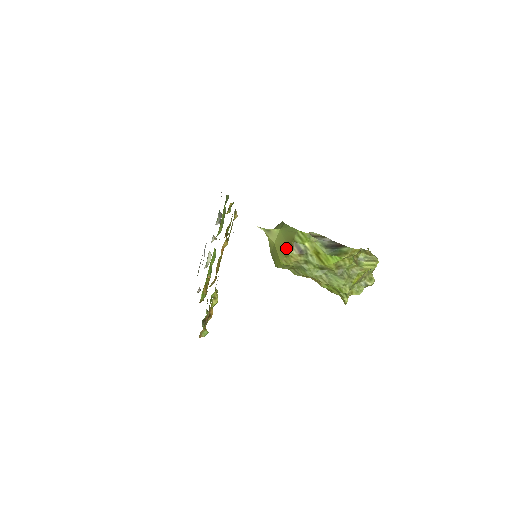
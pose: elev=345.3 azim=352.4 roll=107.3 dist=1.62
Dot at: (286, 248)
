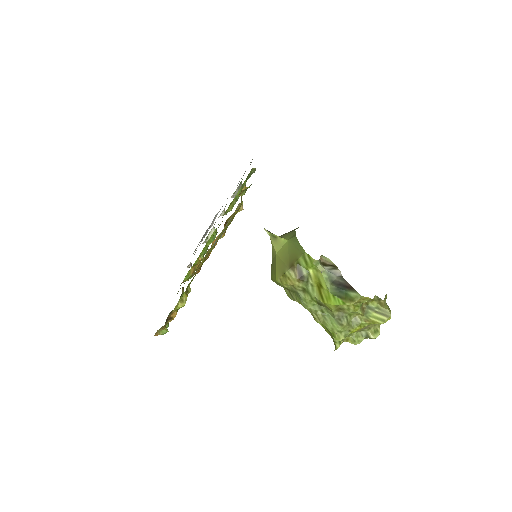
Dot at: (286, 266)
